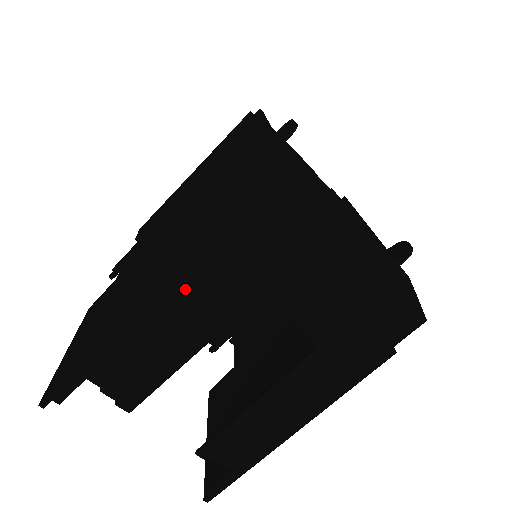
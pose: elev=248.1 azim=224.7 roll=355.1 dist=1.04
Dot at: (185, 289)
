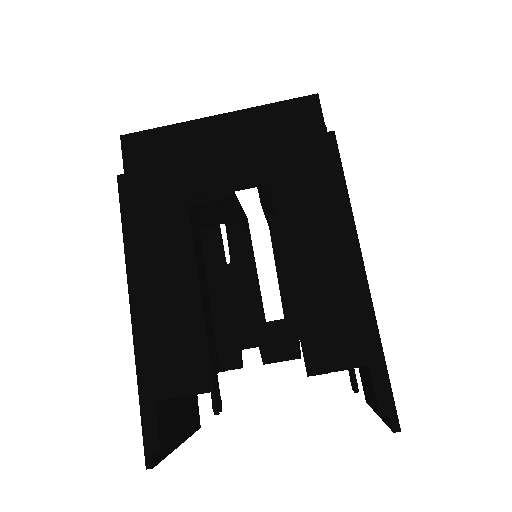
Dot at: (145, 254)
